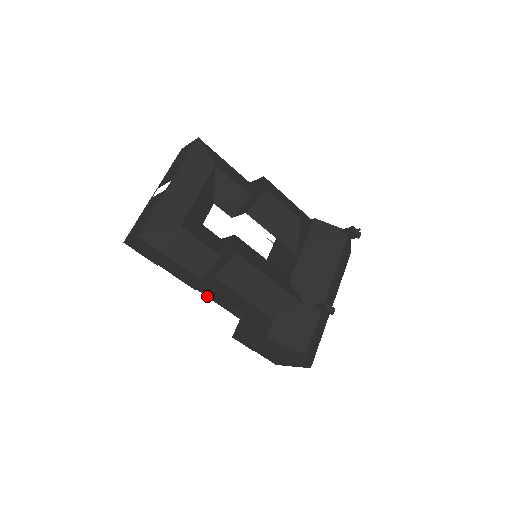
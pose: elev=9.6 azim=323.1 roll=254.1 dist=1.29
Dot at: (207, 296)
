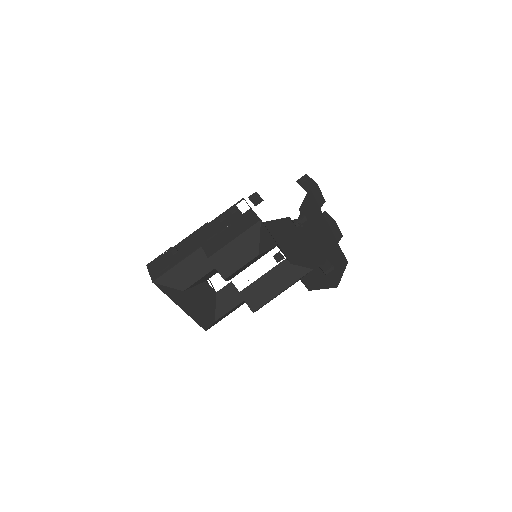
Dot at: occluded
